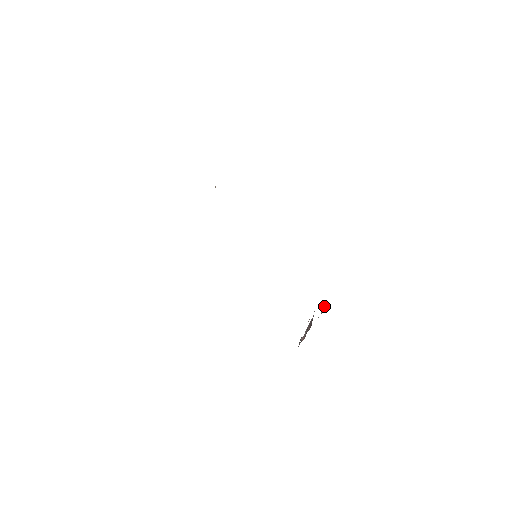
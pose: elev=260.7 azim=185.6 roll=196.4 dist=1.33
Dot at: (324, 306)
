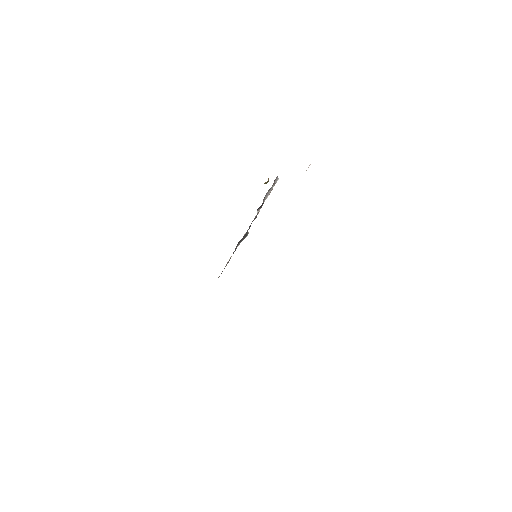
Dot at: occluded
